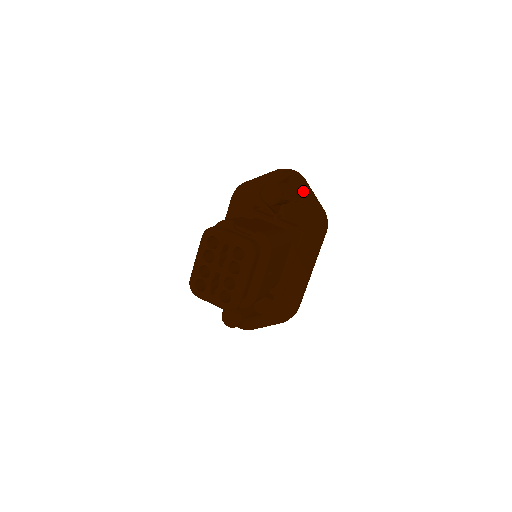
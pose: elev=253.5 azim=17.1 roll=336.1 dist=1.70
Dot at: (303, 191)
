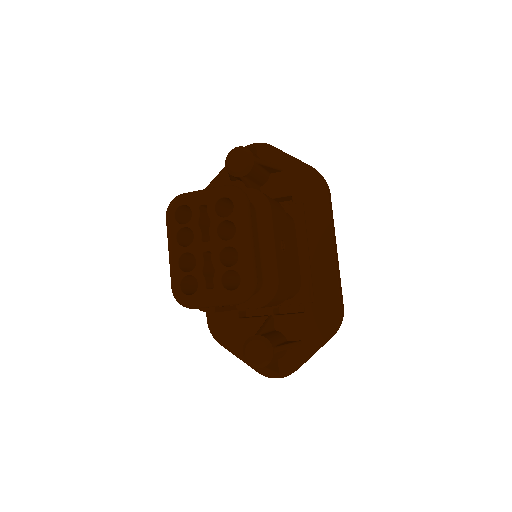
Dot at: (279, 157)
